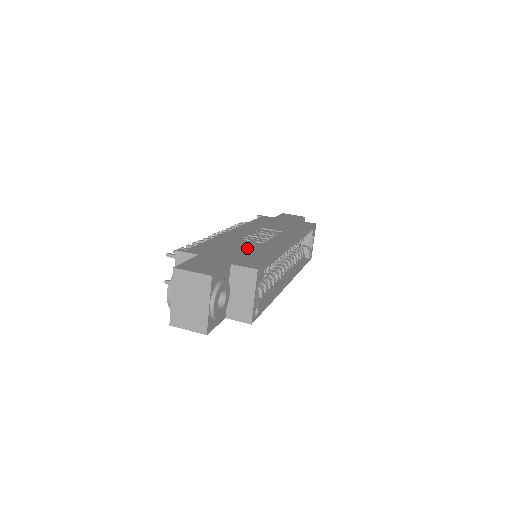
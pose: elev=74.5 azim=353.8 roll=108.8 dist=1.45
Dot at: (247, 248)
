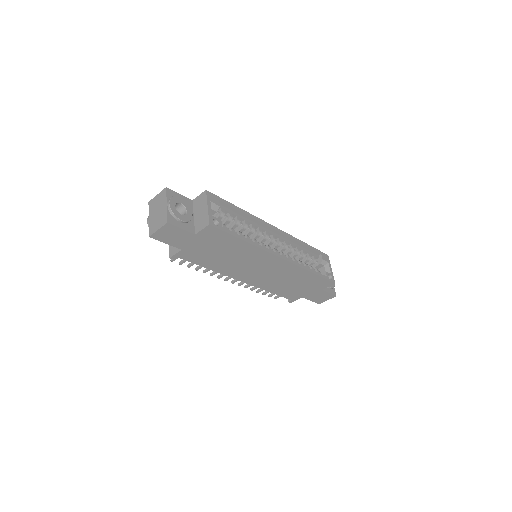
Dot at: occluded
